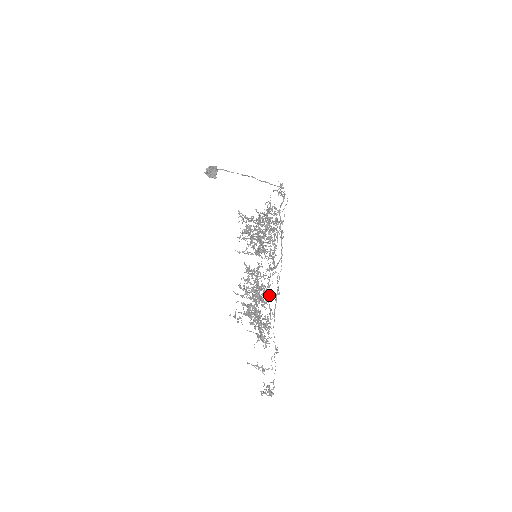
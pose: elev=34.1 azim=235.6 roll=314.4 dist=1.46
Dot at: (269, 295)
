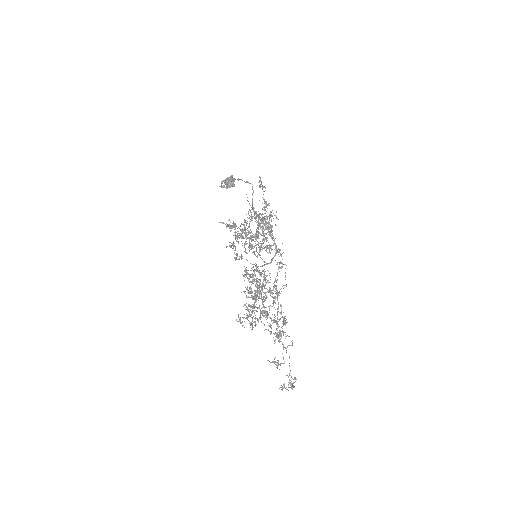
Dot at: (280, 289)
